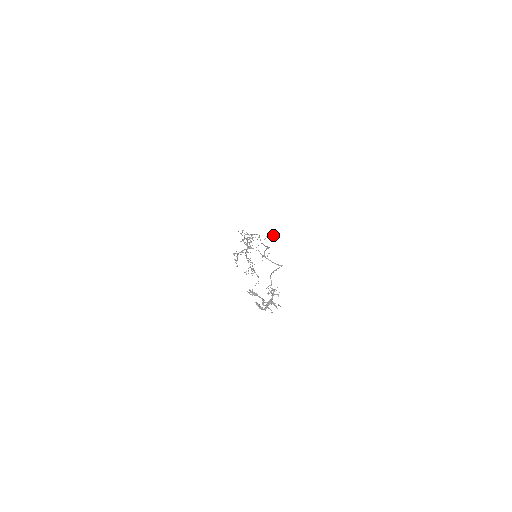
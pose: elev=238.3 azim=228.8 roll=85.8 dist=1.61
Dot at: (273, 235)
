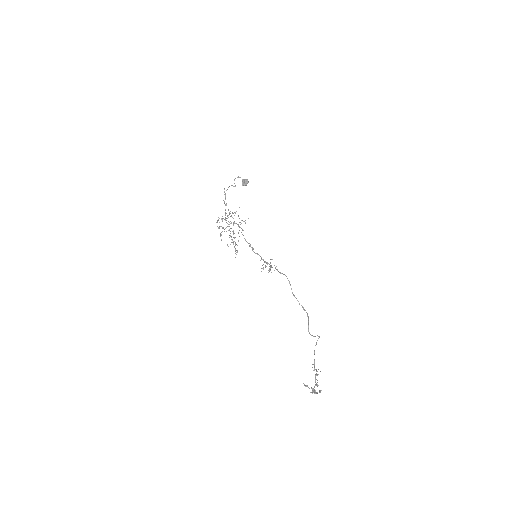
Dot at: (243, 179)
